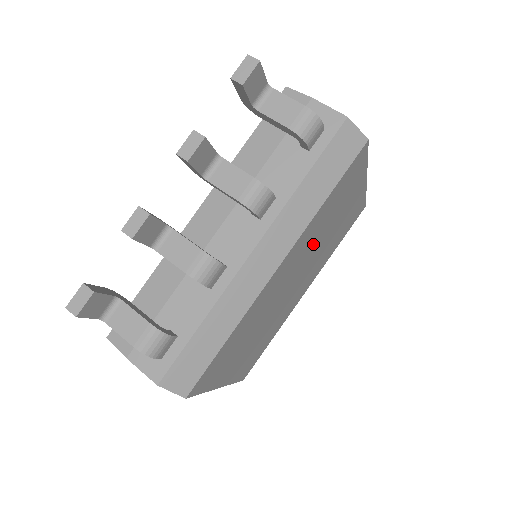
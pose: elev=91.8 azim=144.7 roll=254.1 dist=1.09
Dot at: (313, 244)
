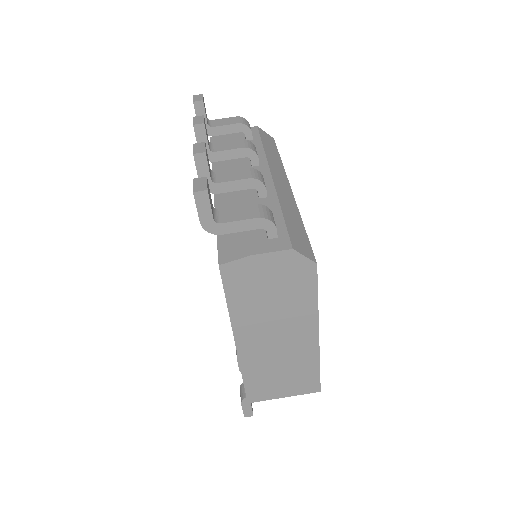
Dot at: occluded
